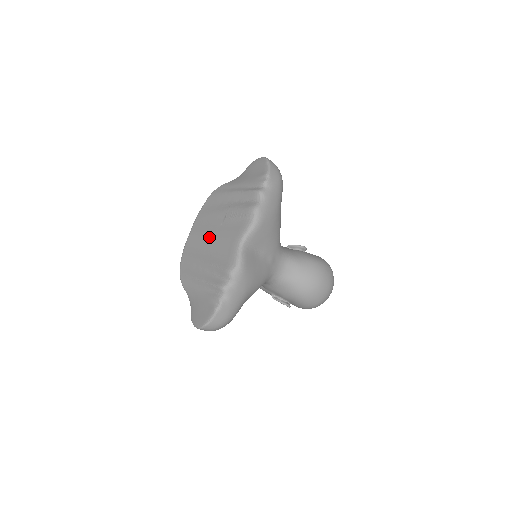
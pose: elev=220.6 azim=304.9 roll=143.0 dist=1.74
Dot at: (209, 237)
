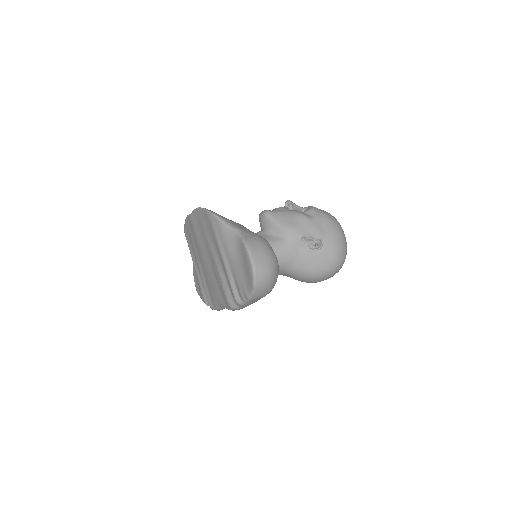
Dot at: (202, 255)
